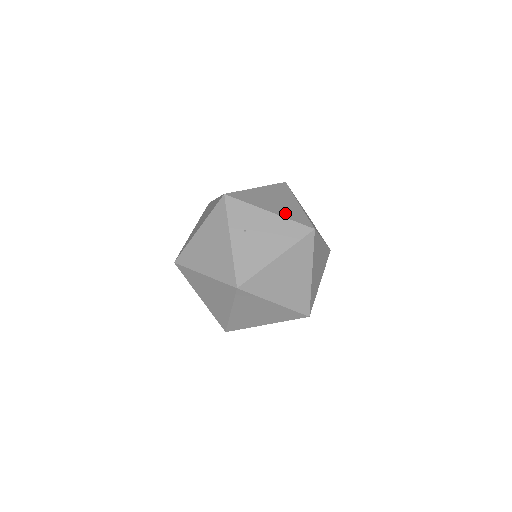
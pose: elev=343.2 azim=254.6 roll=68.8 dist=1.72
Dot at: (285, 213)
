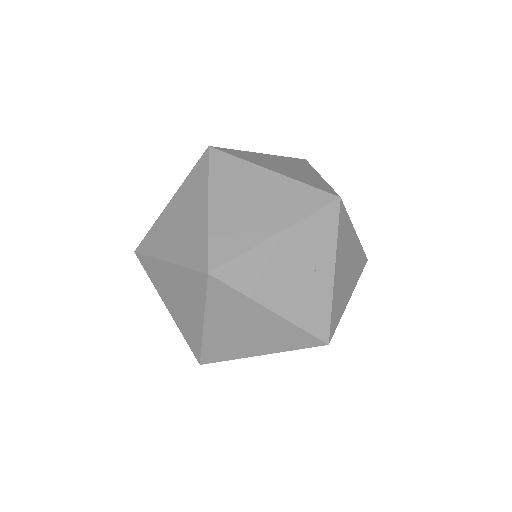
Dot at: occluded
